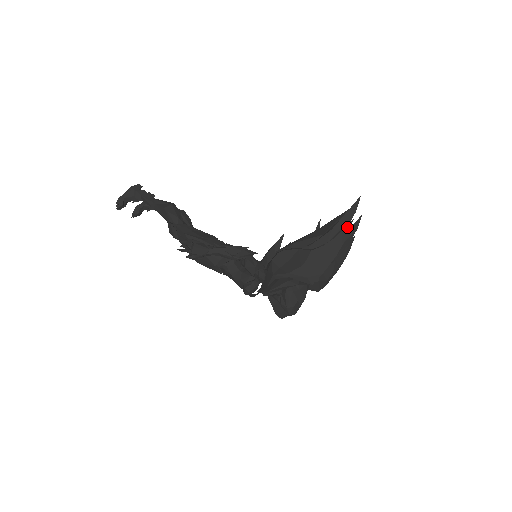
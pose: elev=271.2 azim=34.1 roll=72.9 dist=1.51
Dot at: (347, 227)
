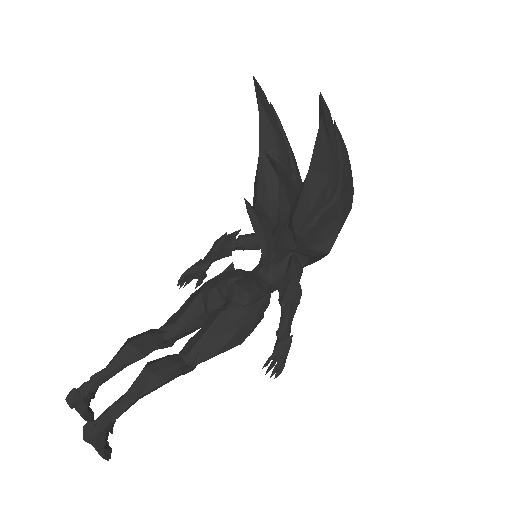
Dot at: (338, 136)
